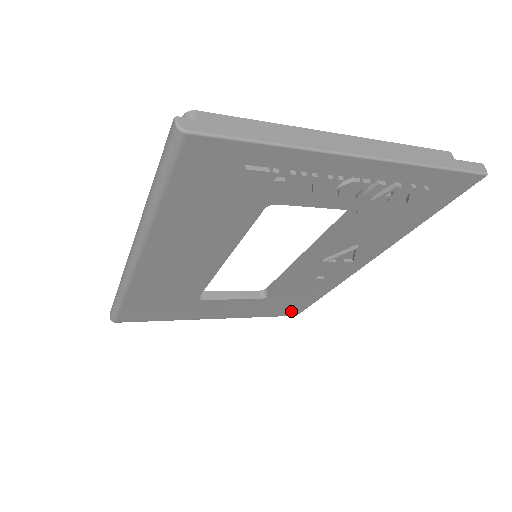
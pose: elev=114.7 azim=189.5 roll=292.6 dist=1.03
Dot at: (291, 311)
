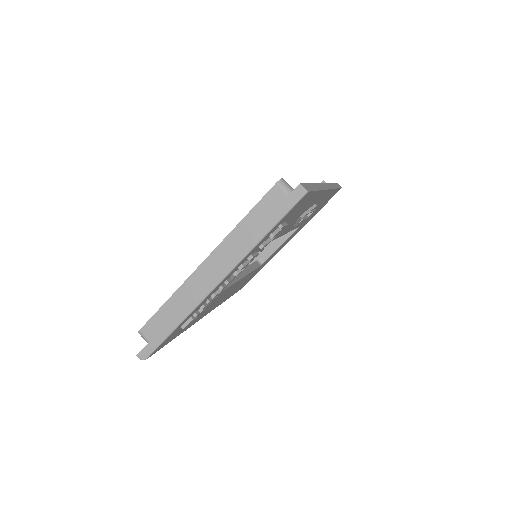
Dot at: (332, 196)
